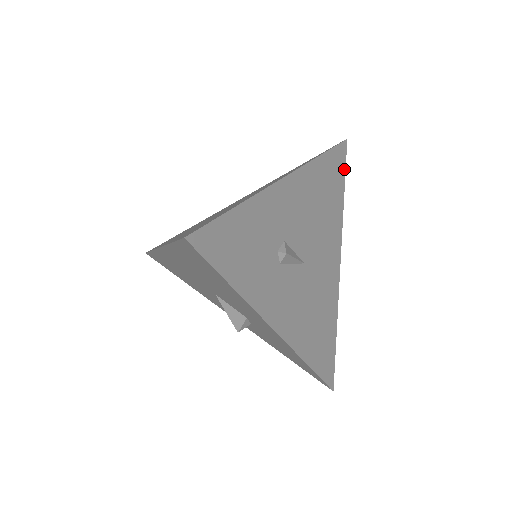
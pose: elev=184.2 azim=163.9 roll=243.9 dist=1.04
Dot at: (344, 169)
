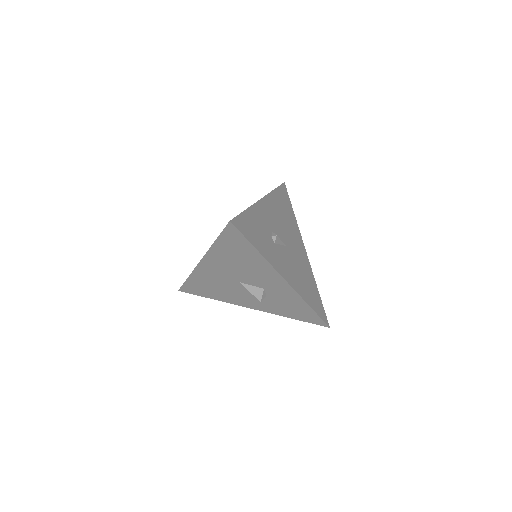
Dot at: (289, 198)
